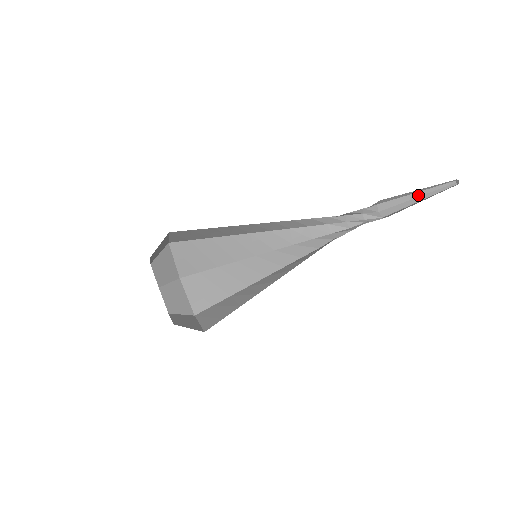
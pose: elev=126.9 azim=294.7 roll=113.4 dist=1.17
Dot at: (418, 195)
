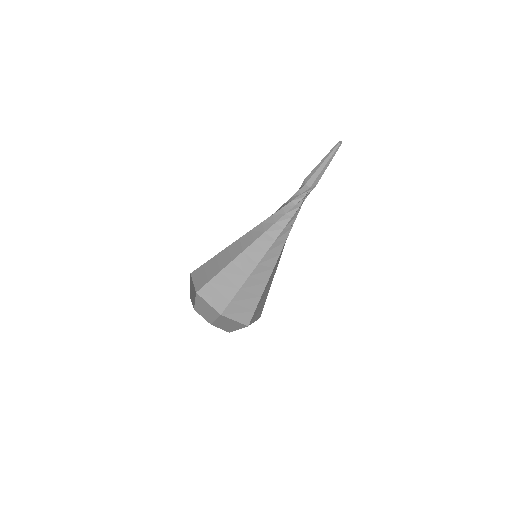
Dot at: (323, 161)
